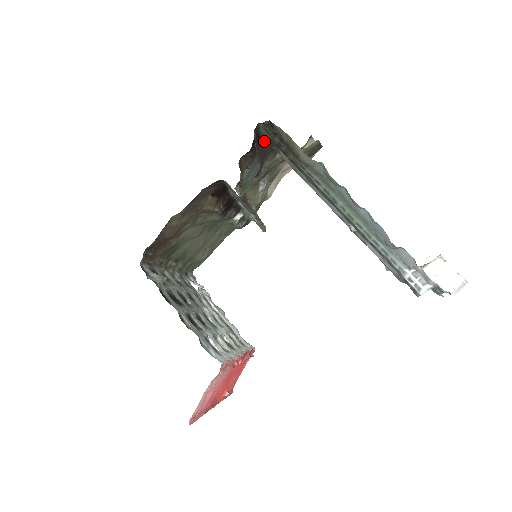
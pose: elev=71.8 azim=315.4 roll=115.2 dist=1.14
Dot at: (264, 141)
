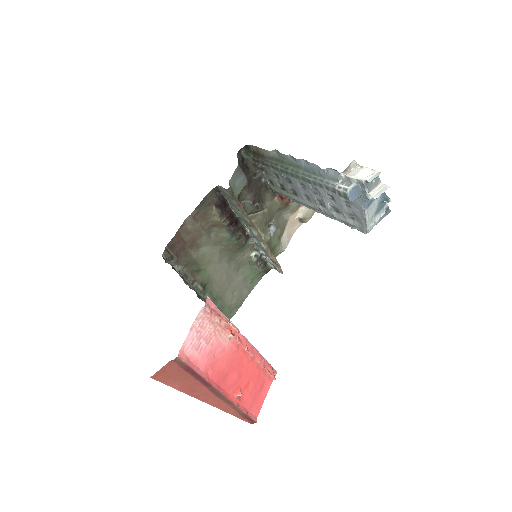
Dot at: (251, 169)
